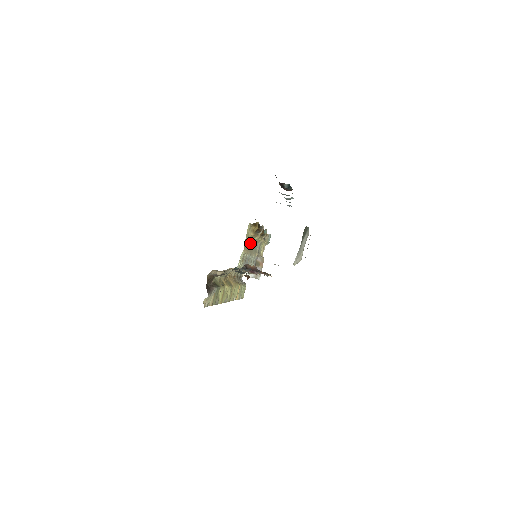
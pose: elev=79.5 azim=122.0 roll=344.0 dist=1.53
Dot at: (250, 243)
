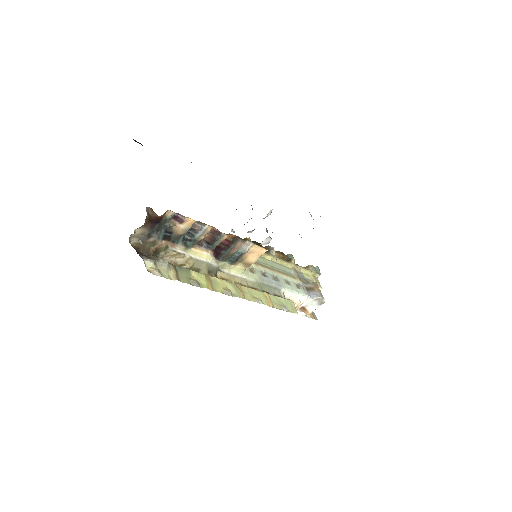
Dot at: (259, 260)
